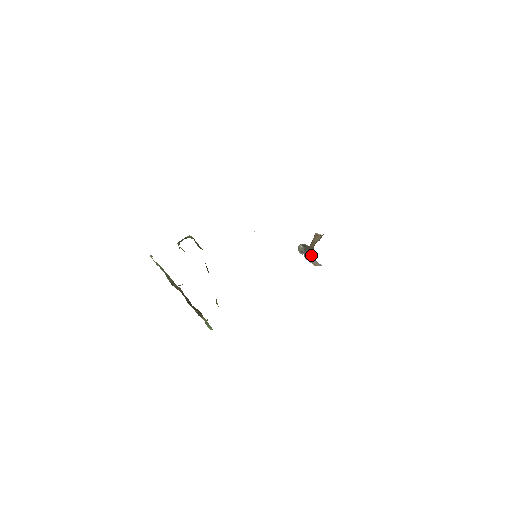
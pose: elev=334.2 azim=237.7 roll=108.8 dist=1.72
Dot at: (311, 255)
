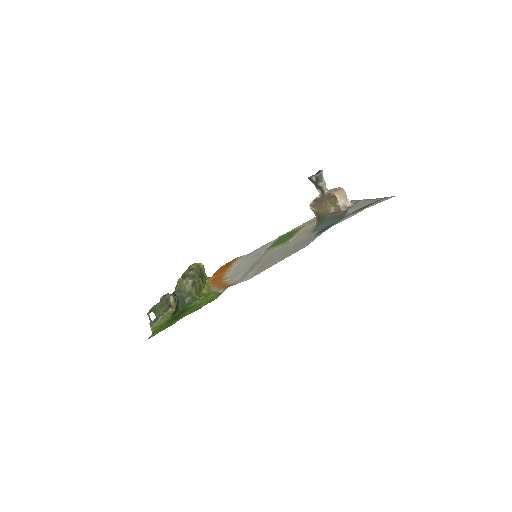
Dot at: (316, 217)
